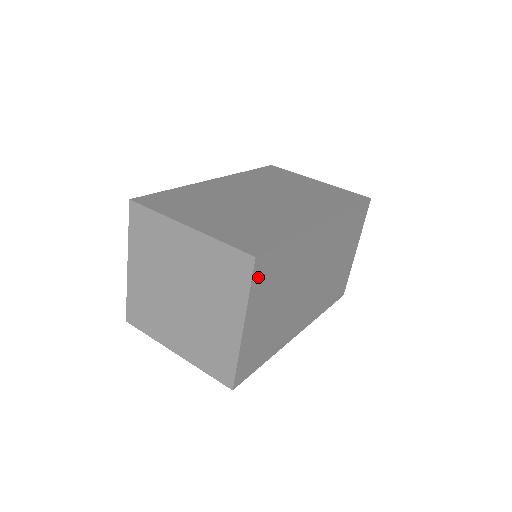
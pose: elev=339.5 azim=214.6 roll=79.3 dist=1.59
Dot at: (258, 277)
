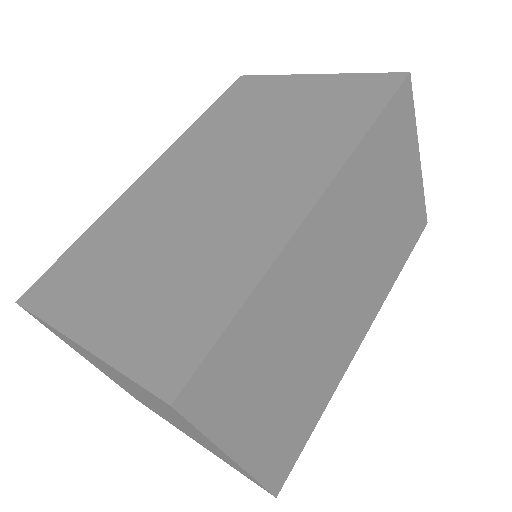
Dot at: (206, 407)
